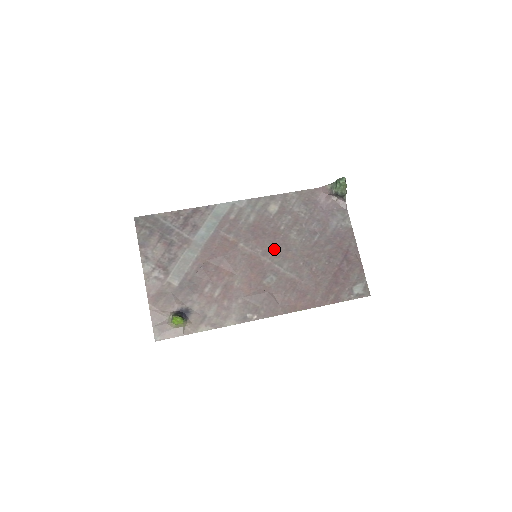
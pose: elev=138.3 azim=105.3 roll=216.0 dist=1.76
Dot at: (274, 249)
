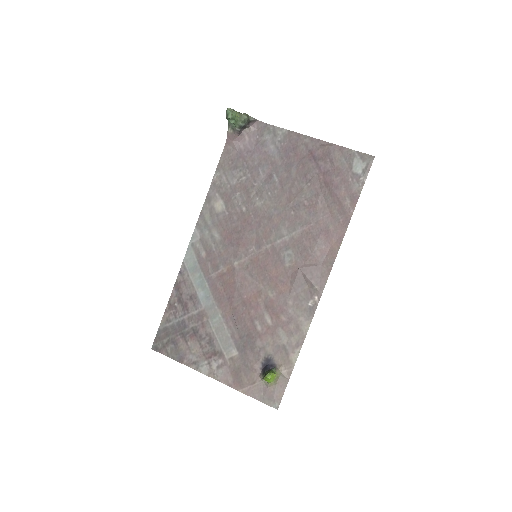
Dot at: (260, 232)
